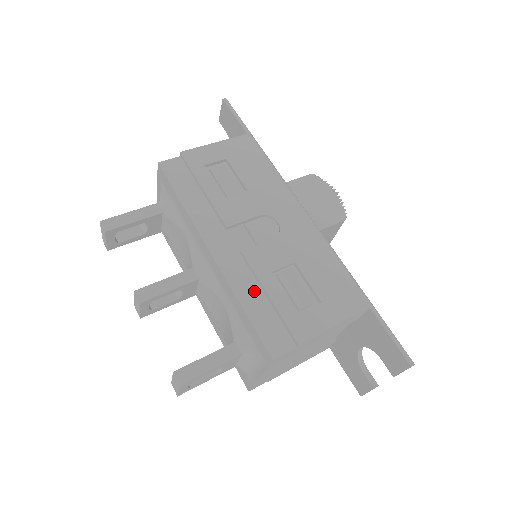
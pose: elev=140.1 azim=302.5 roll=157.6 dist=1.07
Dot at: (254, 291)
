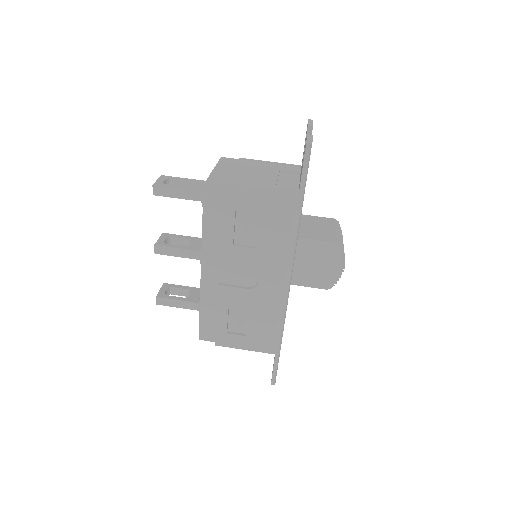
Dot at: (213, 306)
